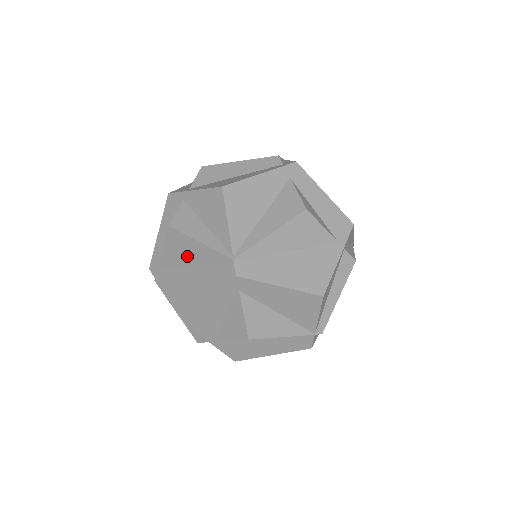
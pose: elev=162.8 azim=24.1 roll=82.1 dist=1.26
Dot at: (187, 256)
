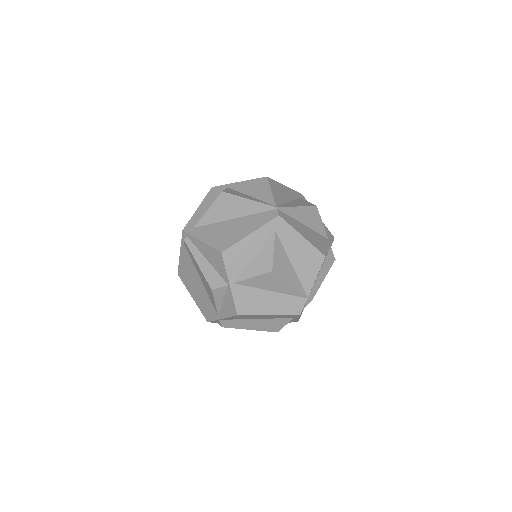
Dot at: (232, 212)
